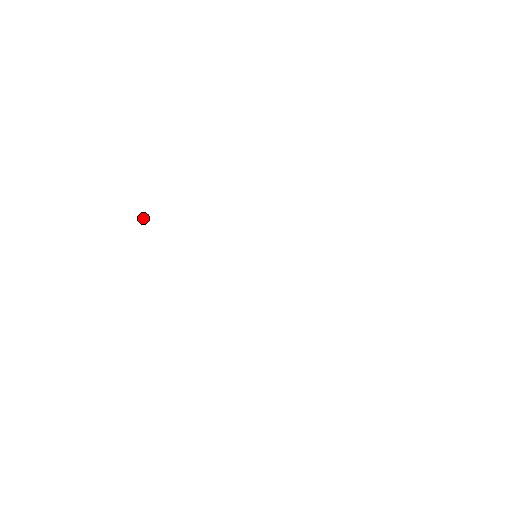
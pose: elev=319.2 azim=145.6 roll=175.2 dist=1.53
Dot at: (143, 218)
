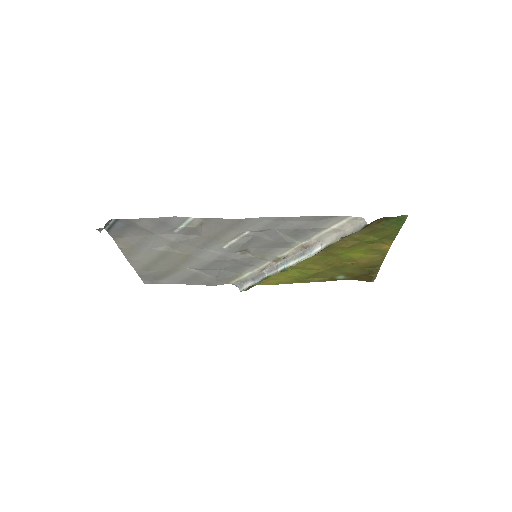
Dot at: occluded
